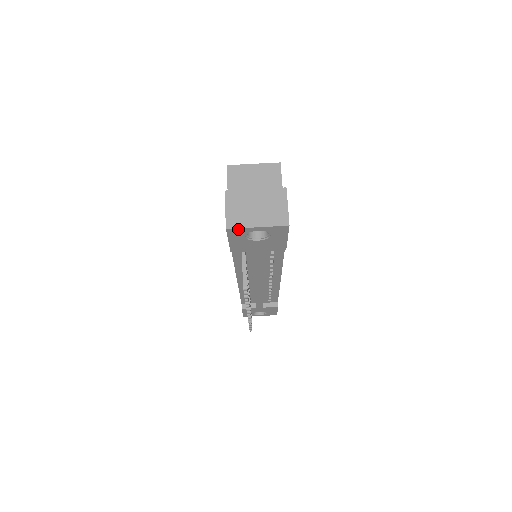
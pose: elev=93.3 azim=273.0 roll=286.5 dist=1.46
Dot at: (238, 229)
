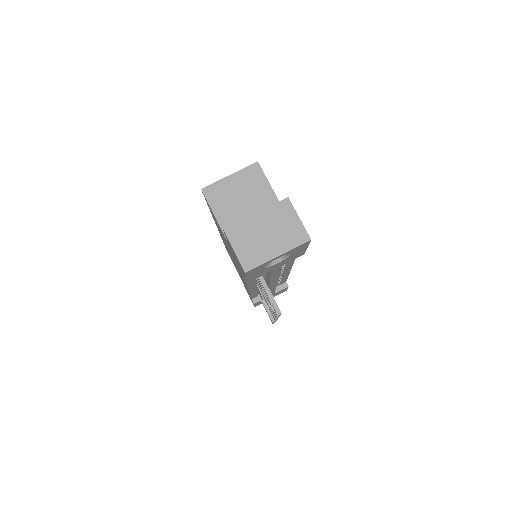
Dot at: (258, 267)
